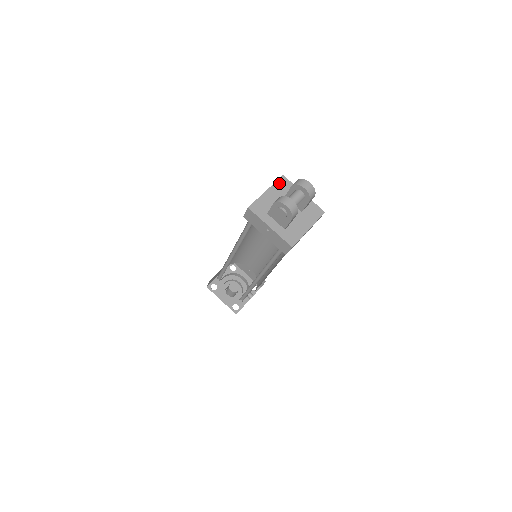
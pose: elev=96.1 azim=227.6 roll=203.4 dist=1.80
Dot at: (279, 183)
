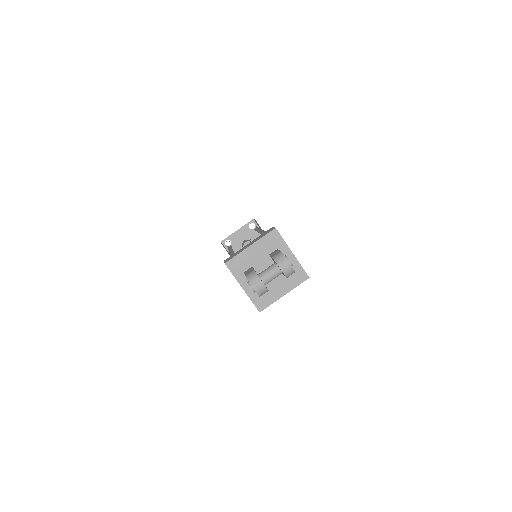
Dot at: (268, 238)
